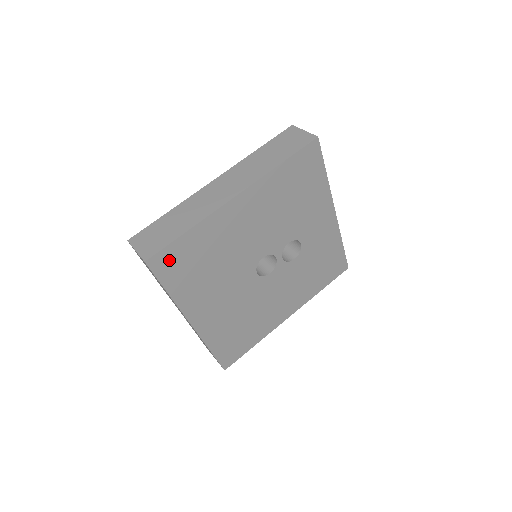
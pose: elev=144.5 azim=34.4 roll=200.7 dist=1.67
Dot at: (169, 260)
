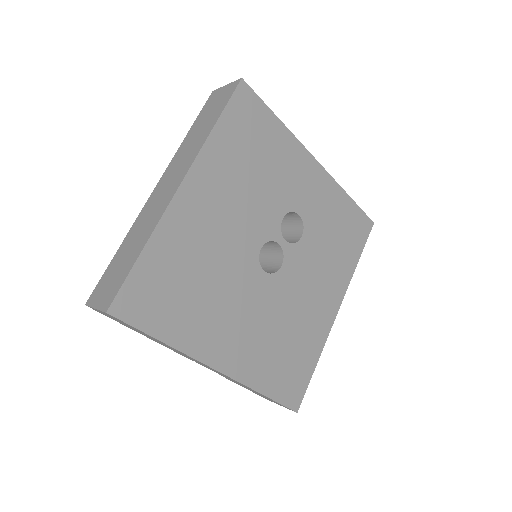
Dot at: (139, 298)
